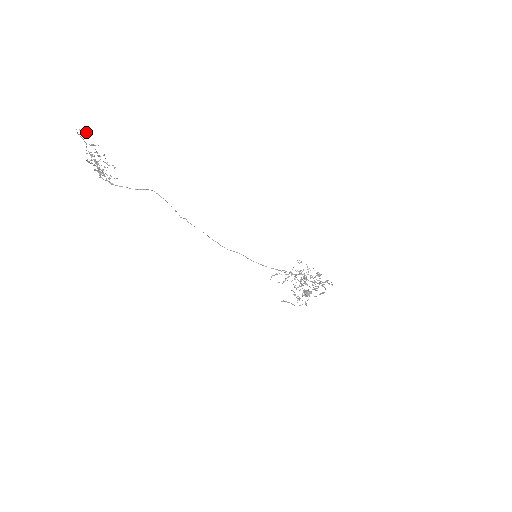
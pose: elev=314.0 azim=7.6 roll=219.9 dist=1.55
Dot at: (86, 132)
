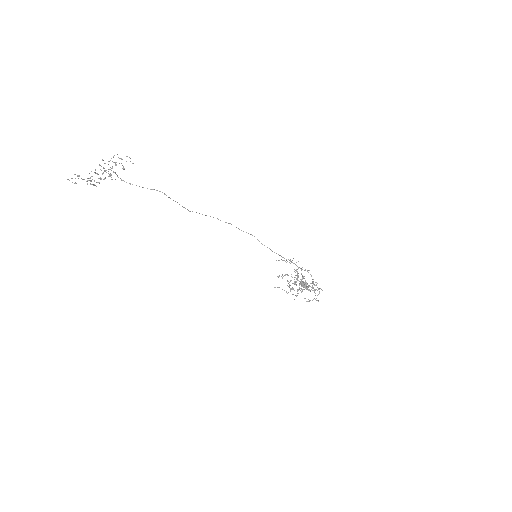
Dot at: (79, 176)
